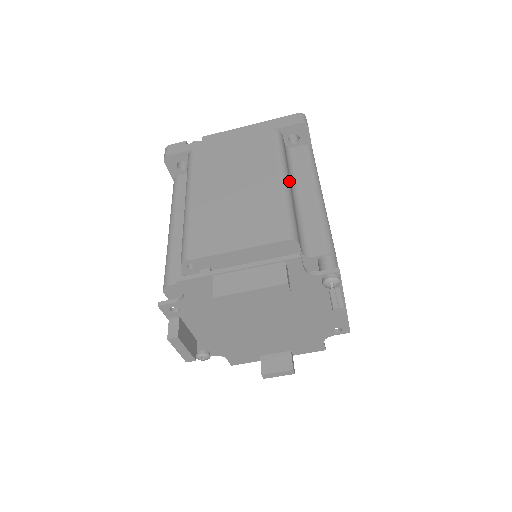
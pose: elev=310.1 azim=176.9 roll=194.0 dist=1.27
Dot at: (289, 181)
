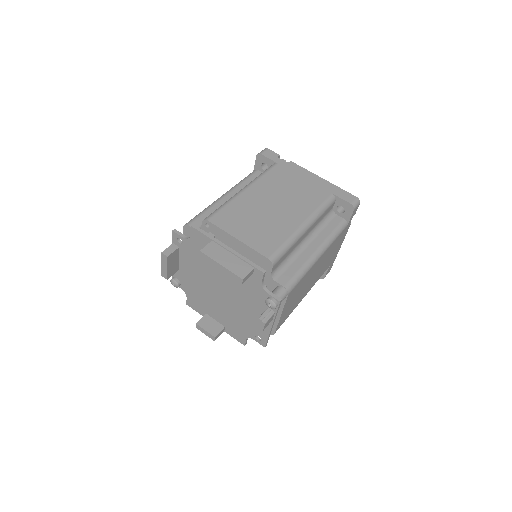
Dot at: (307, 230)
